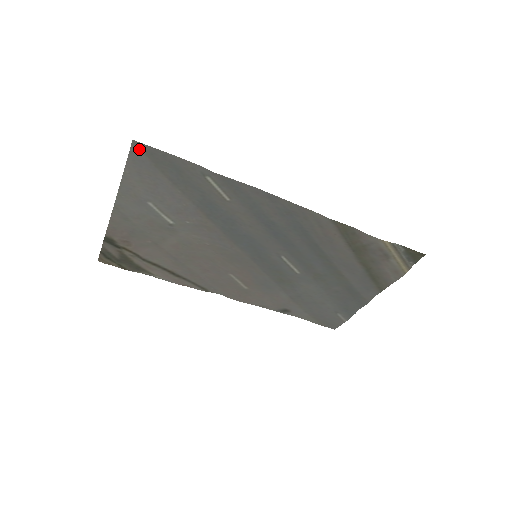
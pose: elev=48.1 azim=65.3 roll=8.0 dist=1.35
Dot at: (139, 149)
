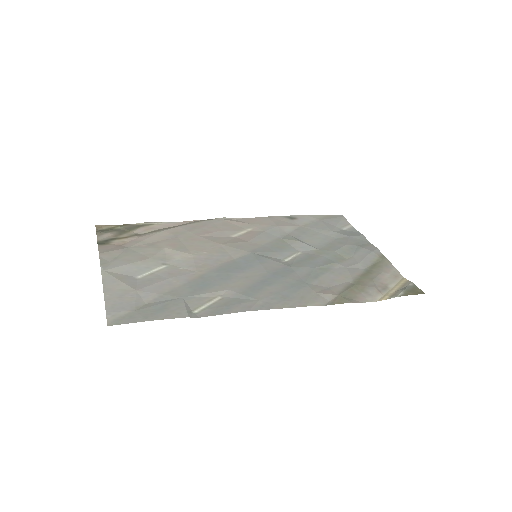
Dot at: (116, 318)
